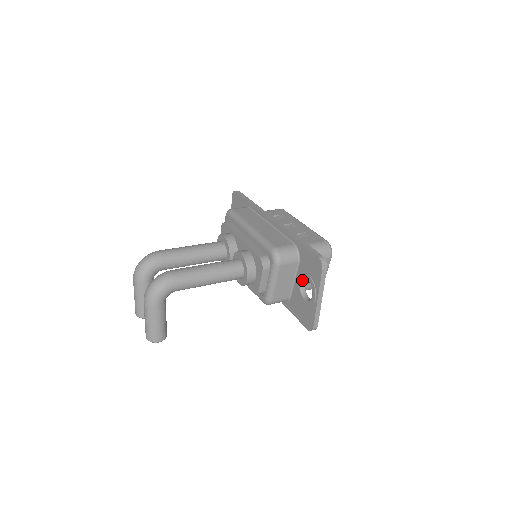
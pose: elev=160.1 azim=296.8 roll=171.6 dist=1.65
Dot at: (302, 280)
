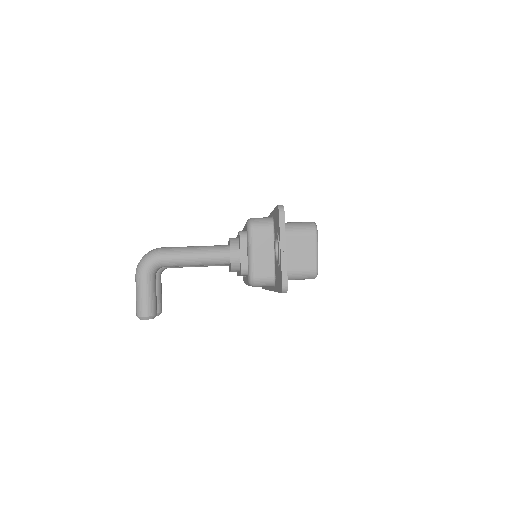
Dot at: (276, 244)
